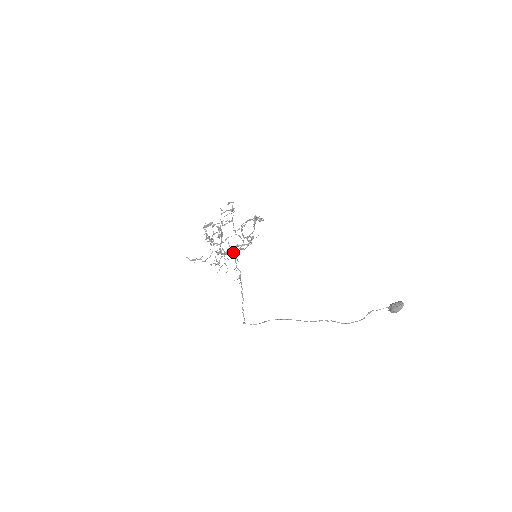
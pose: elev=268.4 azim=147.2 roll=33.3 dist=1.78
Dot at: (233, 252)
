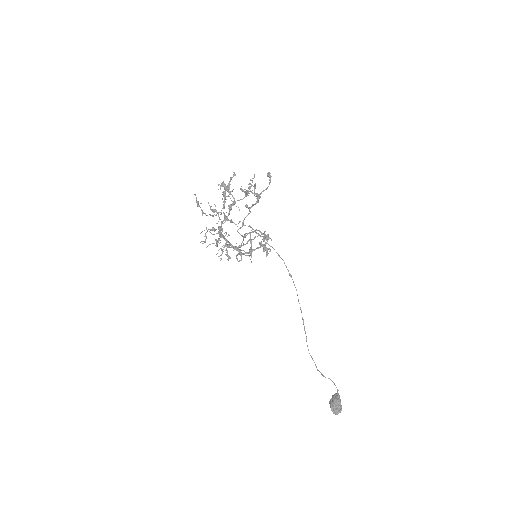
Dot at: (224, 245)
